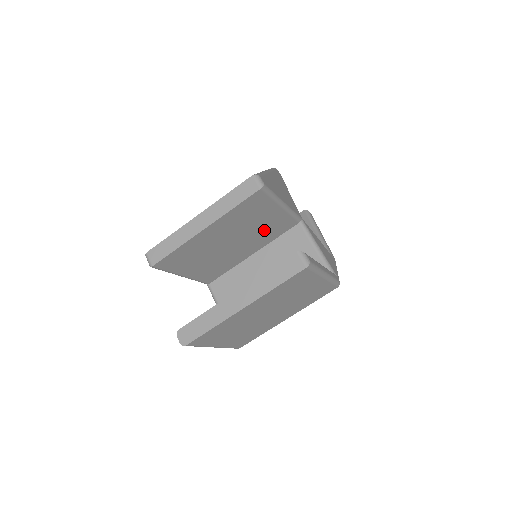
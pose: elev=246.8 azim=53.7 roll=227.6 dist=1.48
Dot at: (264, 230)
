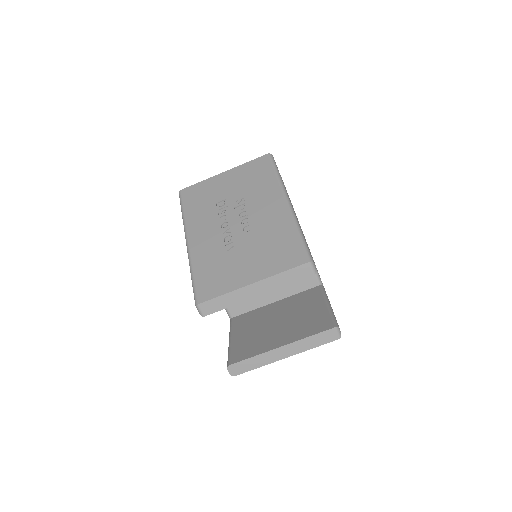
Dot at: occluded
